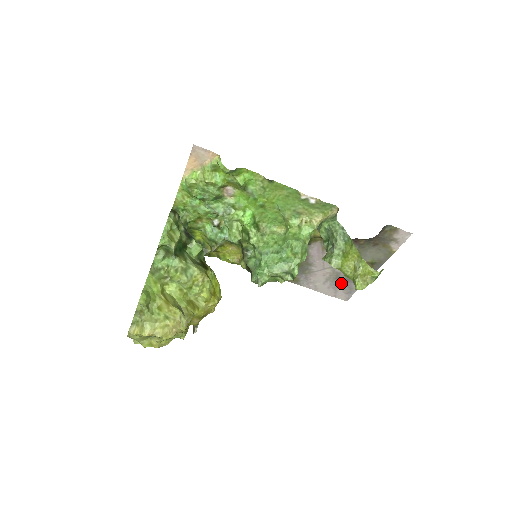
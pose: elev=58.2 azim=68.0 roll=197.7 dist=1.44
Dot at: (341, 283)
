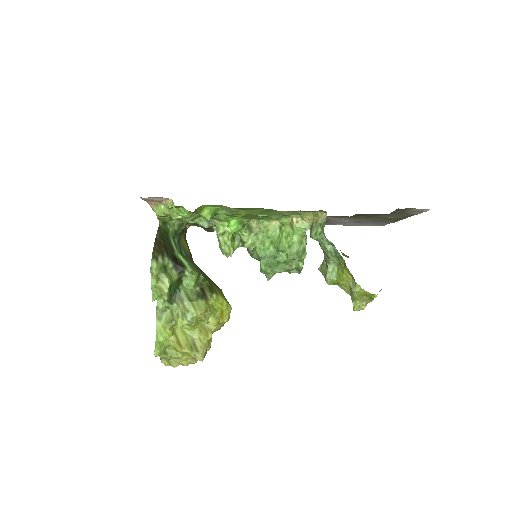
Dot at: (369, 222)
